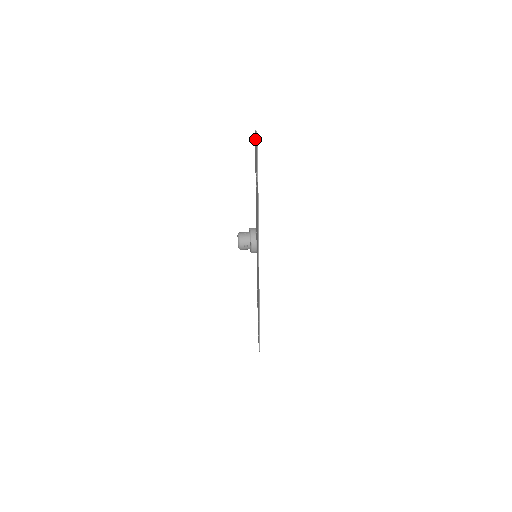
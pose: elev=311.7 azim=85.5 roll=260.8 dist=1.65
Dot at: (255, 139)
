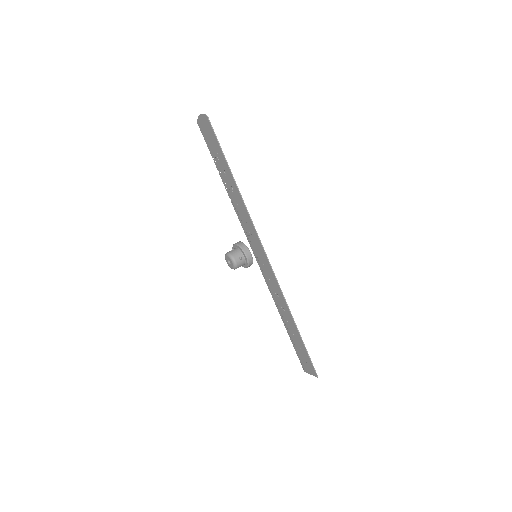
Dot at: (201, 126)
